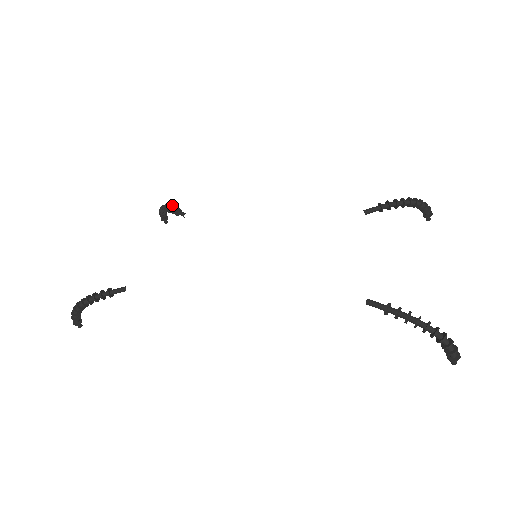
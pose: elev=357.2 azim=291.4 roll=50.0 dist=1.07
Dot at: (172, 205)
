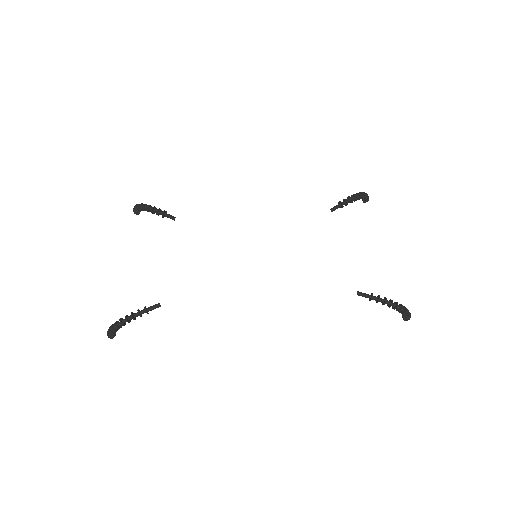
Dot at: occluded
